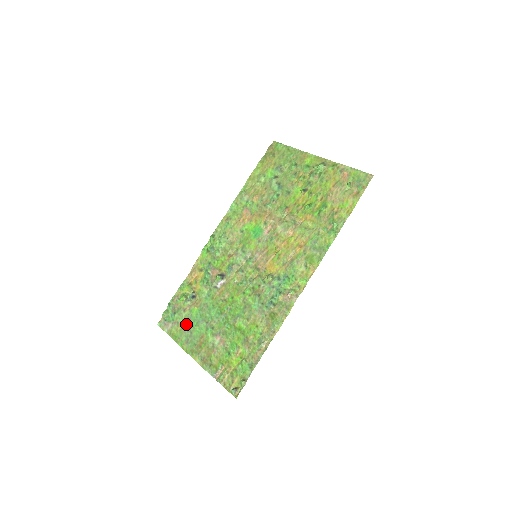
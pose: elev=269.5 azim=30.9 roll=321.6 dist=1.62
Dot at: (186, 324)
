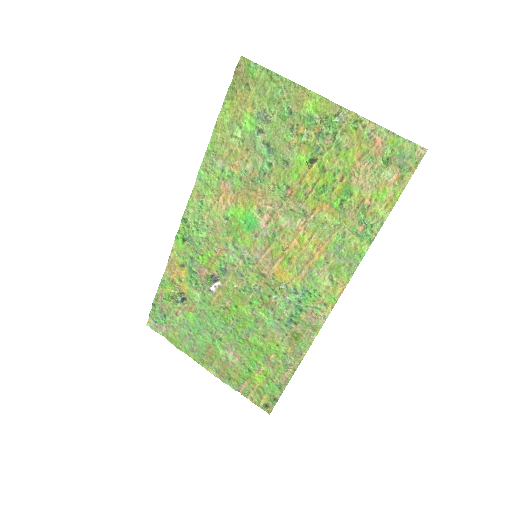
Dot at: (184, 330)
